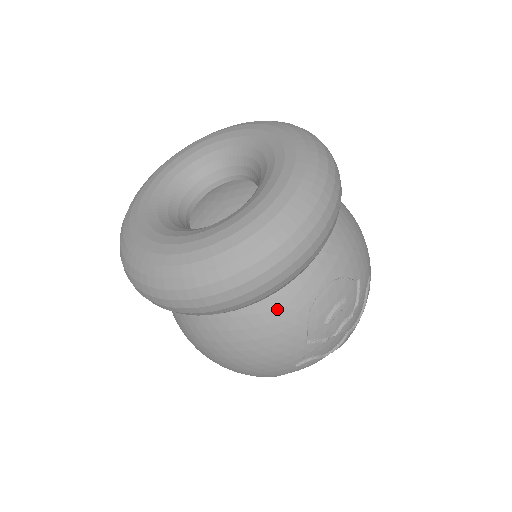
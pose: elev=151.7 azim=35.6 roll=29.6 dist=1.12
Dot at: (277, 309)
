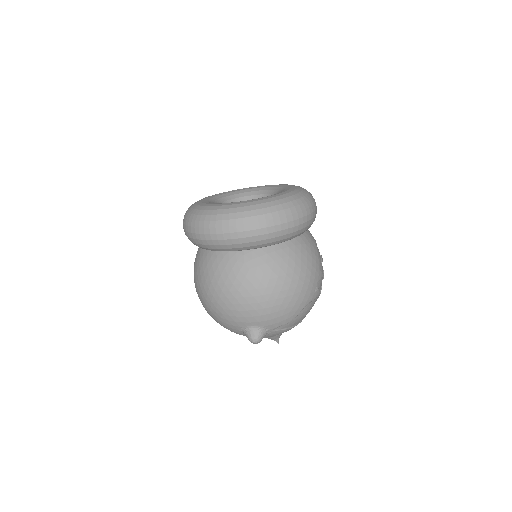
Dot at: (307, 243)
